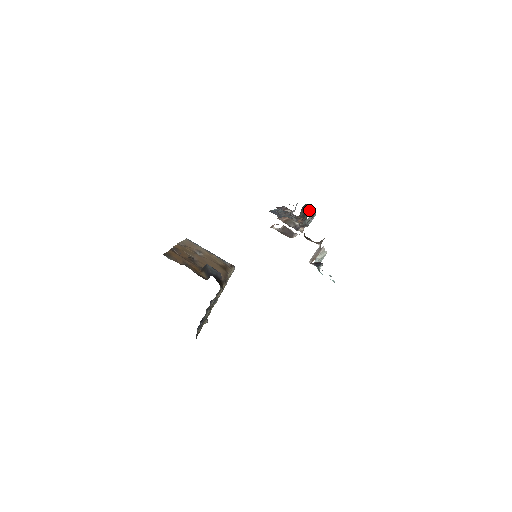
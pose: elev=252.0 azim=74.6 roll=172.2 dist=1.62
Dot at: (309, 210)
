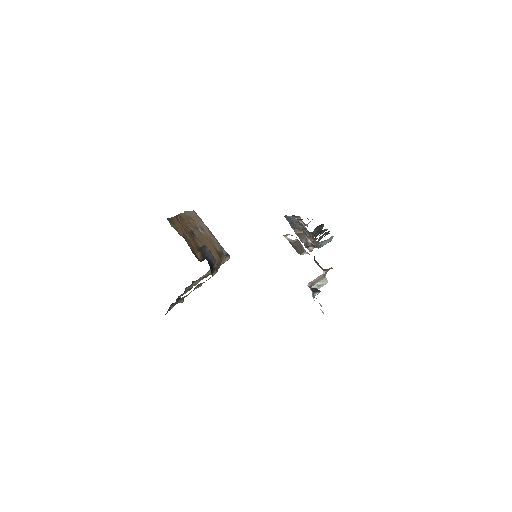
Dot at: (326, 232)
